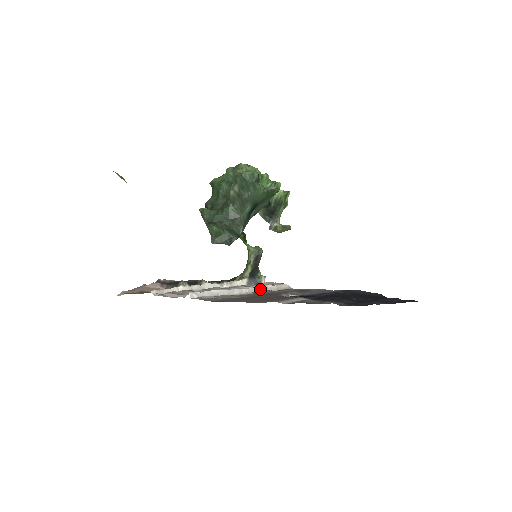
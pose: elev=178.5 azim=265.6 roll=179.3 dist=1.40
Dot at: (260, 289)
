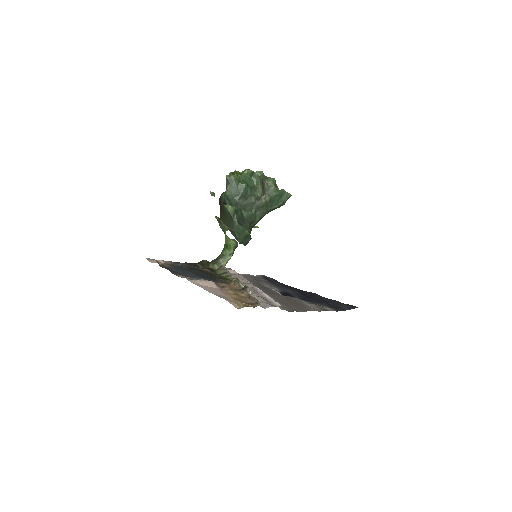
Dot at: occluded
